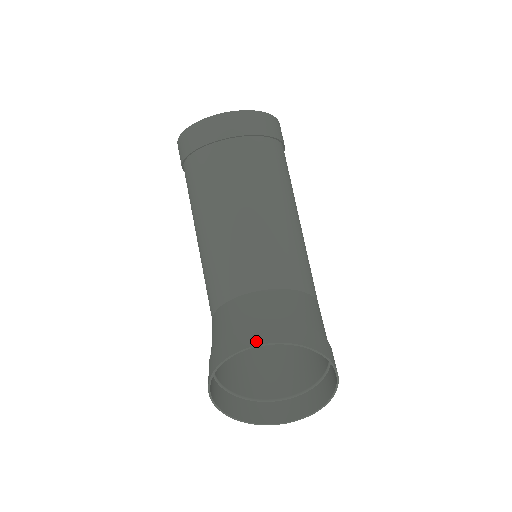
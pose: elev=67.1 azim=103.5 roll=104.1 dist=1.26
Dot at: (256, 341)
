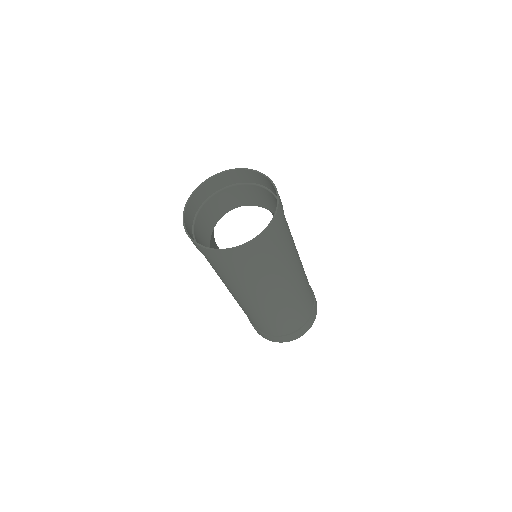
Dot at: (214, 178)
